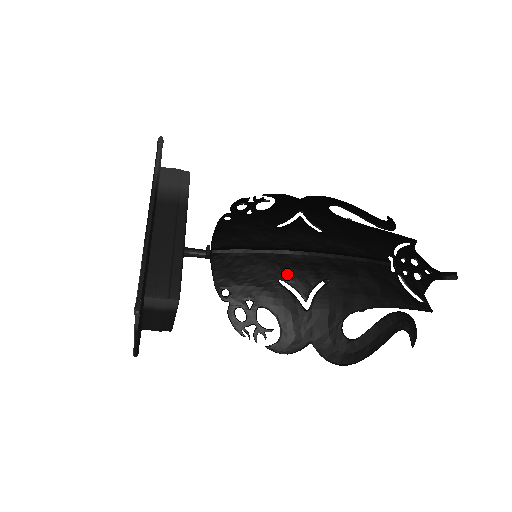
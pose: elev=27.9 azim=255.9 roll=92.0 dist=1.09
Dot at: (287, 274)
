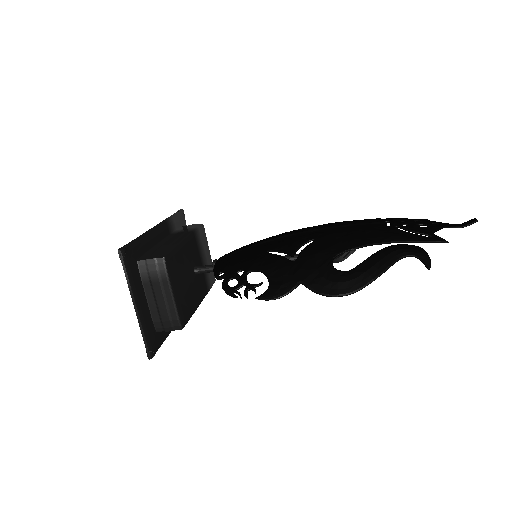
Dot at: (275, 247)
